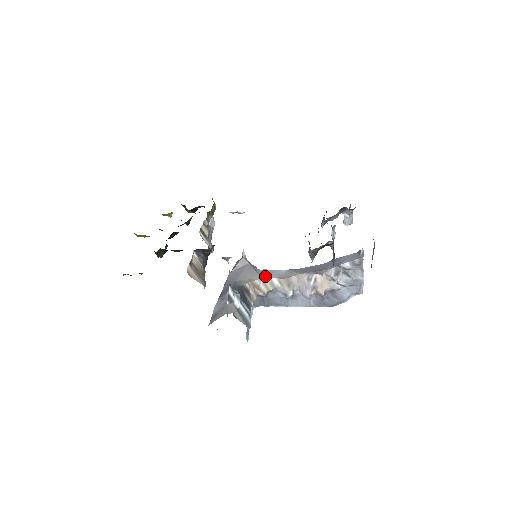
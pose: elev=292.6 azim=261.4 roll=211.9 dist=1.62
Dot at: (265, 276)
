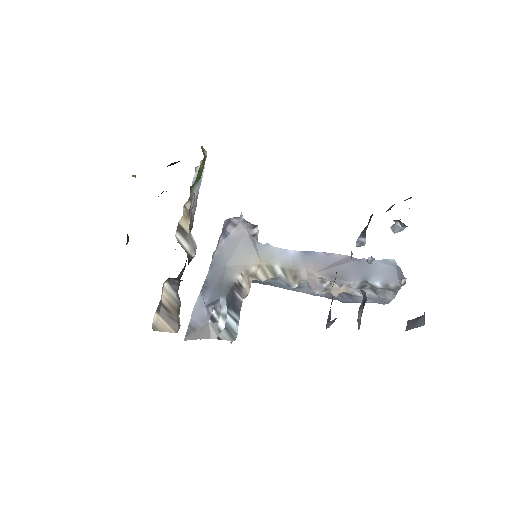
Dot at: (266, 261)
